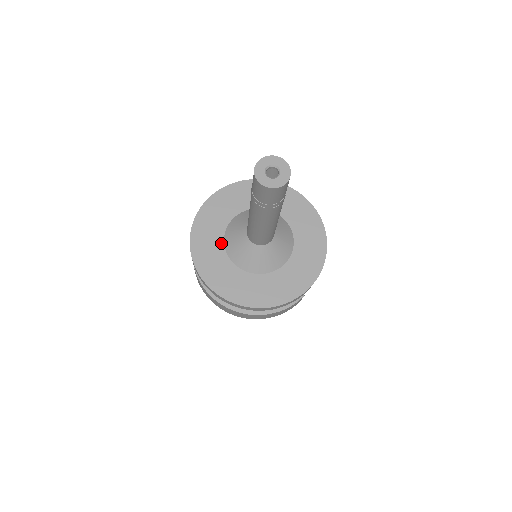
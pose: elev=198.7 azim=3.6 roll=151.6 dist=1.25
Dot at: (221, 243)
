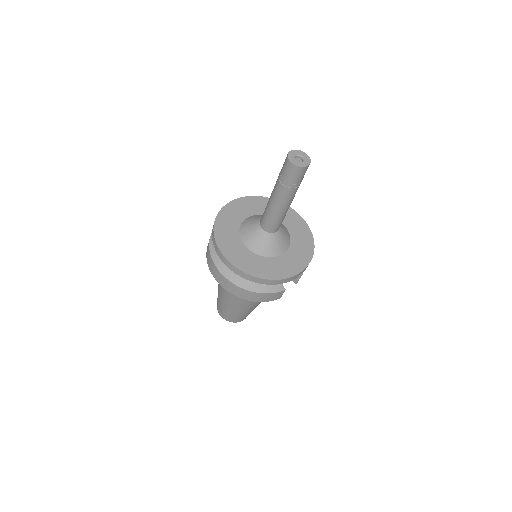
Dot at: (237, 227)
